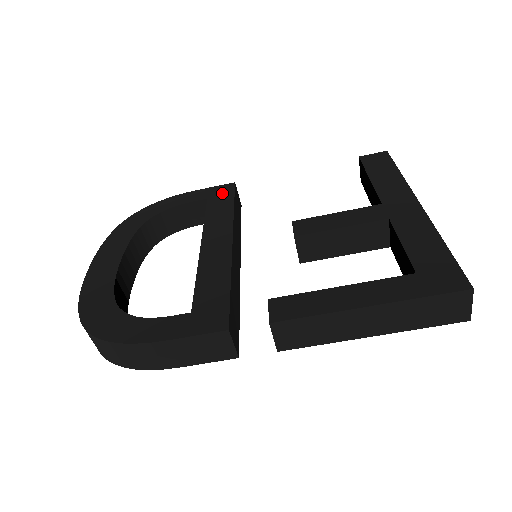
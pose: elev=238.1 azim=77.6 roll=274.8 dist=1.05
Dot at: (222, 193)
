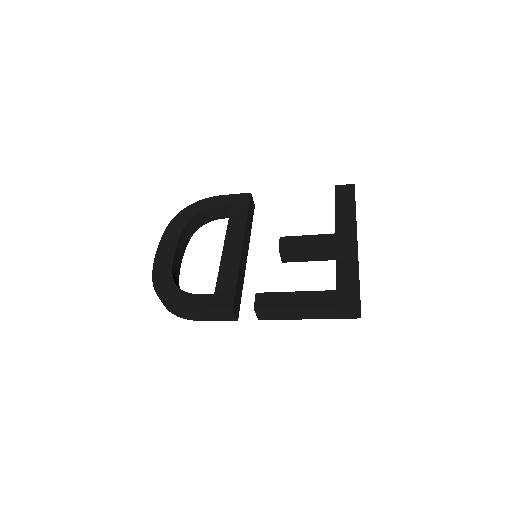
Dot at: (241, 202)
